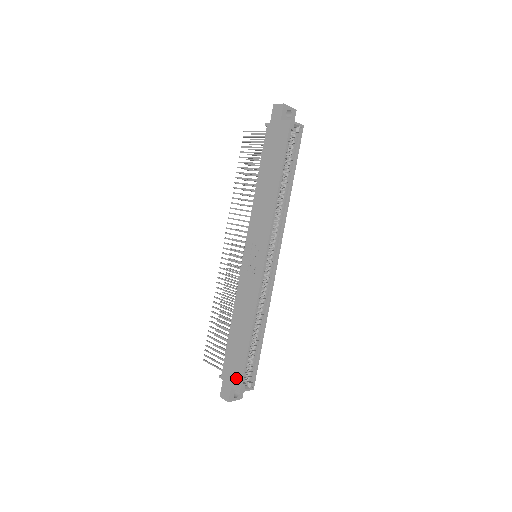
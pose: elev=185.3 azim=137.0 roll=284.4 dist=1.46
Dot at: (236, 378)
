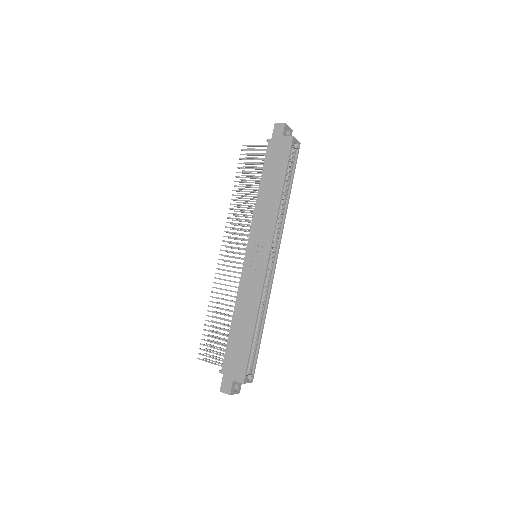
Dot at: (239, 370)
